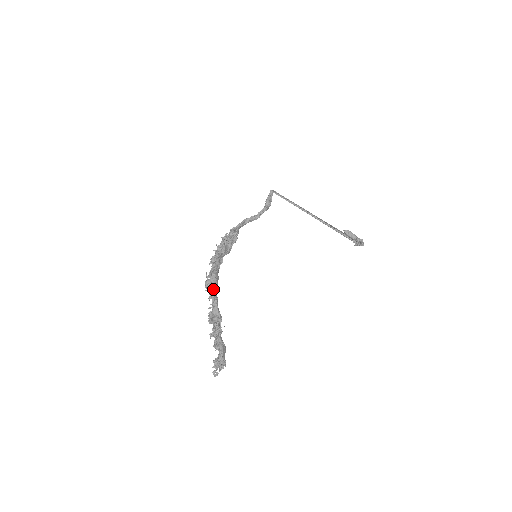
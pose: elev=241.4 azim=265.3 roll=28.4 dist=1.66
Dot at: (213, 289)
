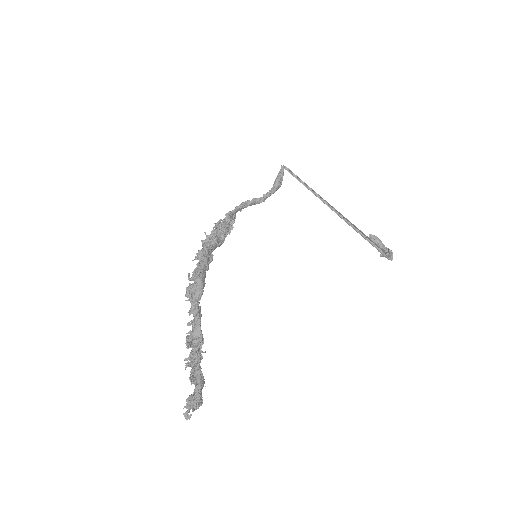
Dot at: (196, 300)
